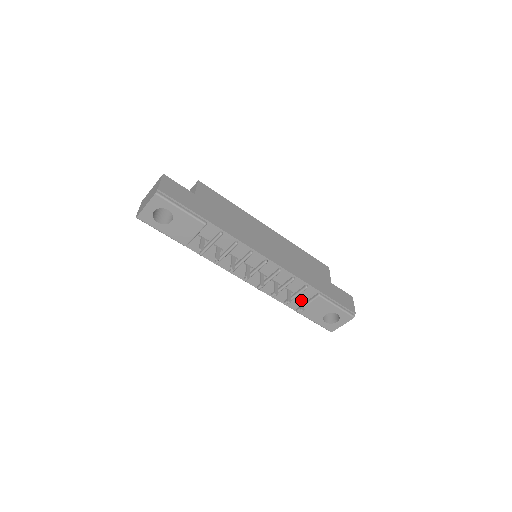
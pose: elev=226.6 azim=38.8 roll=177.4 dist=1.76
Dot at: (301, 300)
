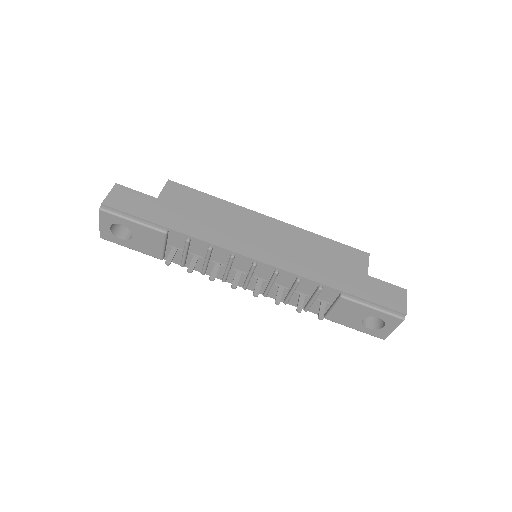
Dot at: (321, 305)
